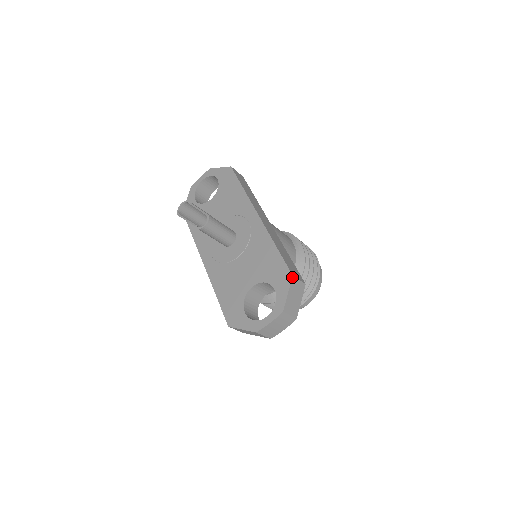
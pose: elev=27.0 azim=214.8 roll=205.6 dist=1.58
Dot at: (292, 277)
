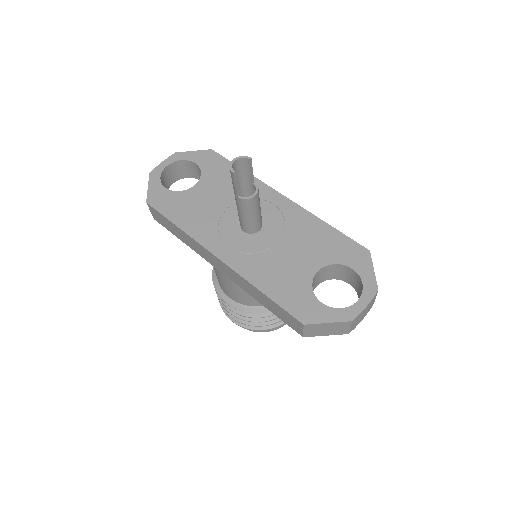
Dot at: occluded
